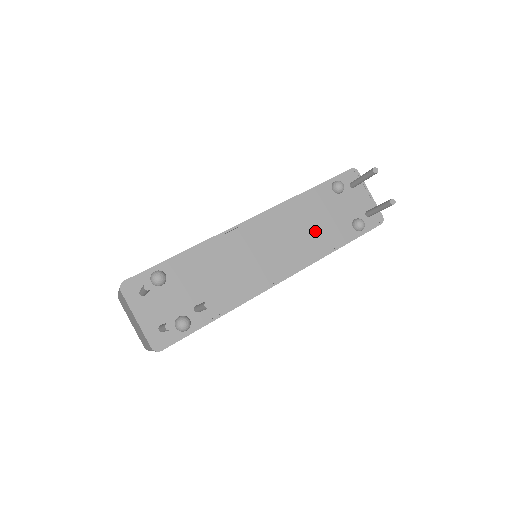
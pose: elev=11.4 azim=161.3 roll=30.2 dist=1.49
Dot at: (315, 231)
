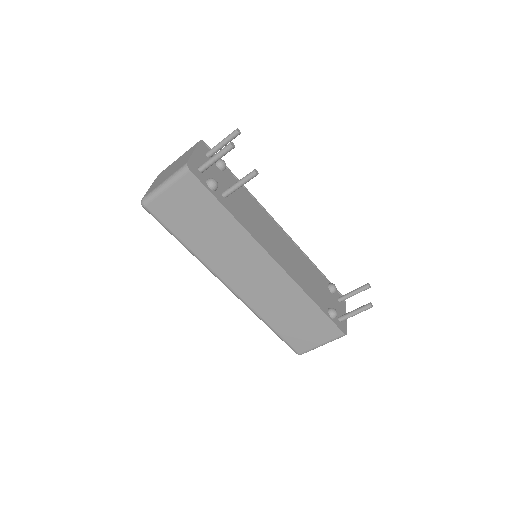
Dot at: (307, 278)
